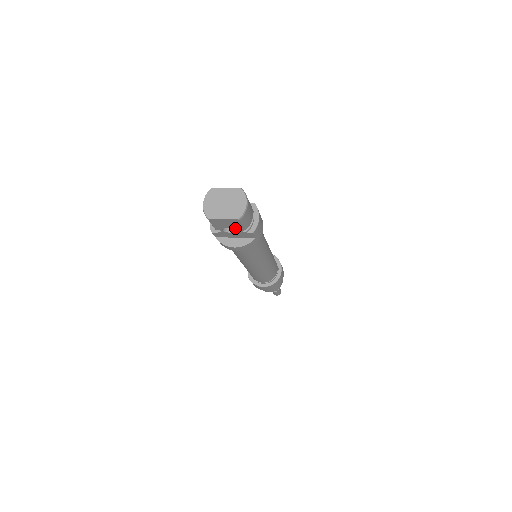
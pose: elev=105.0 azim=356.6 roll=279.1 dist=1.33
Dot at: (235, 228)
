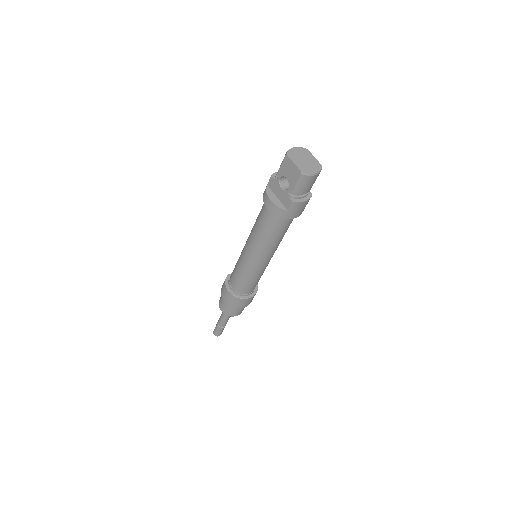
Dot at: (289, 183)
